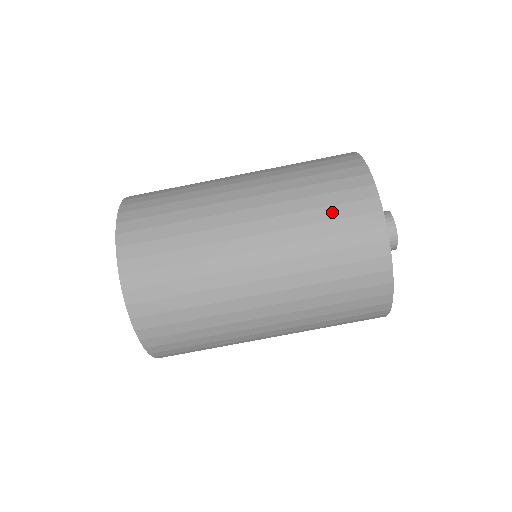
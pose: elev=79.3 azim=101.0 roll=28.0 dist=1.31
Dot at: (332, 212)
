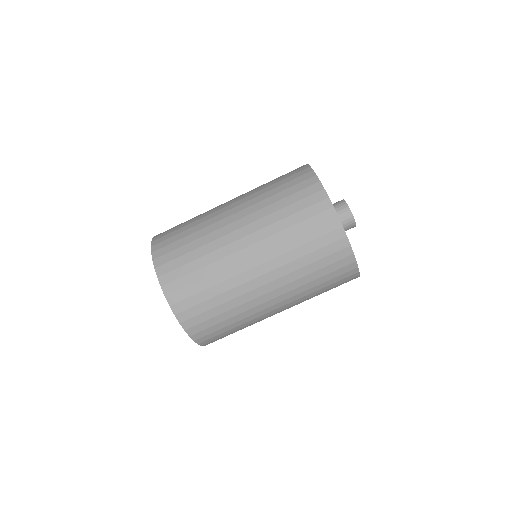
Dot at: (282, 182)
